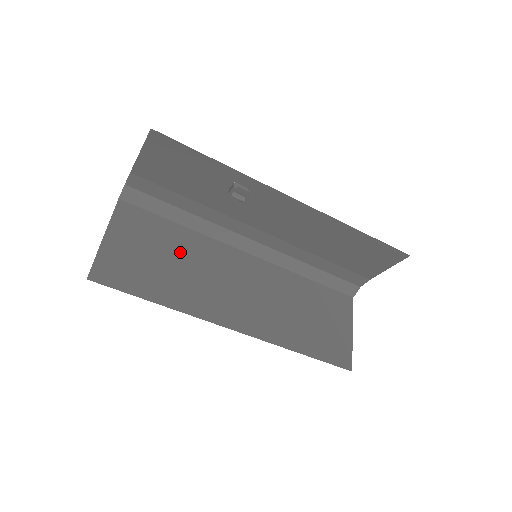
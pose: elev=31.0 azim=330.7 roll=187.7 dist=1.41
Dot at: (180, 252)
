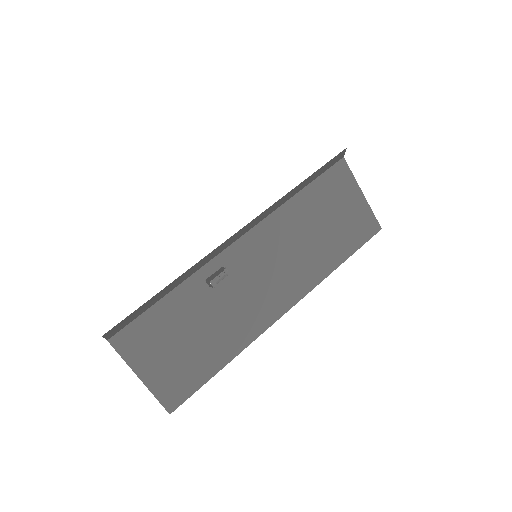
Dot at: (195, 313)
